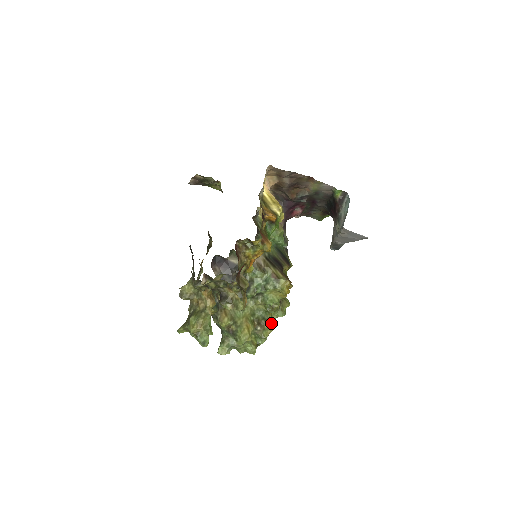
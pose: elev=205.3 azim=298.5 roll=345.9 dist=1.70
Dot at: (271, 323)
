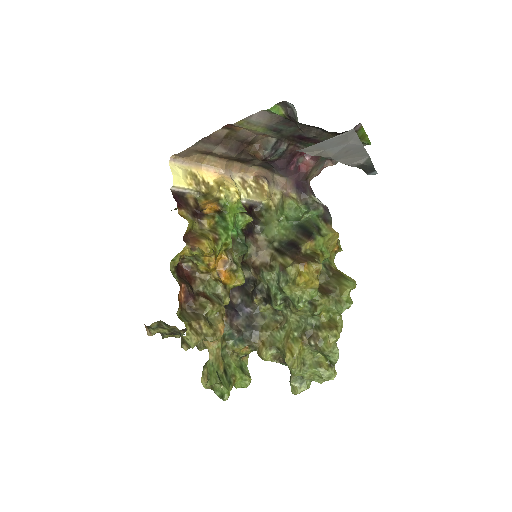
Dot at: (326, 328)
